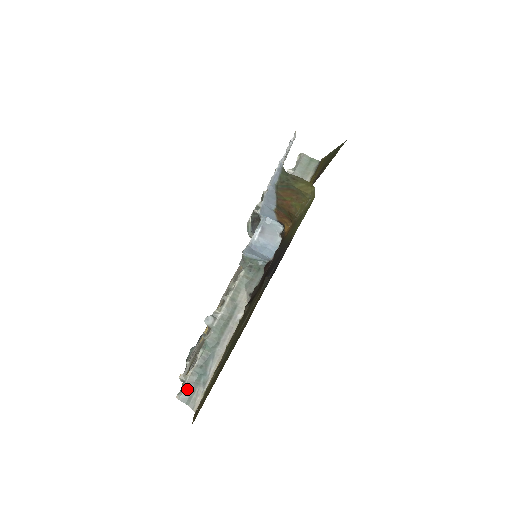
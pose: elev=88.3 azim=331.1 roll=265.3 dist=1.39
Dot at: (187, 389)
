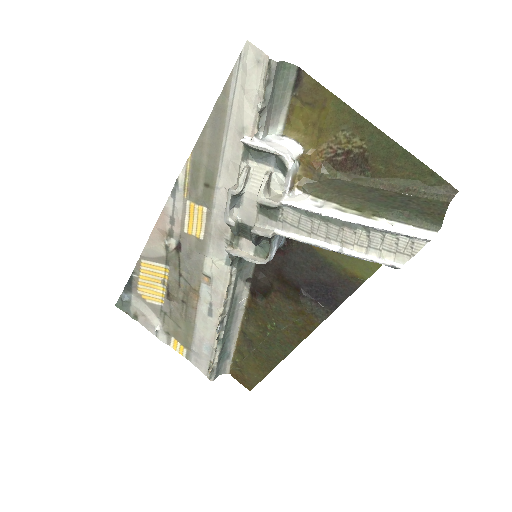
Dot at: (217, 371)
